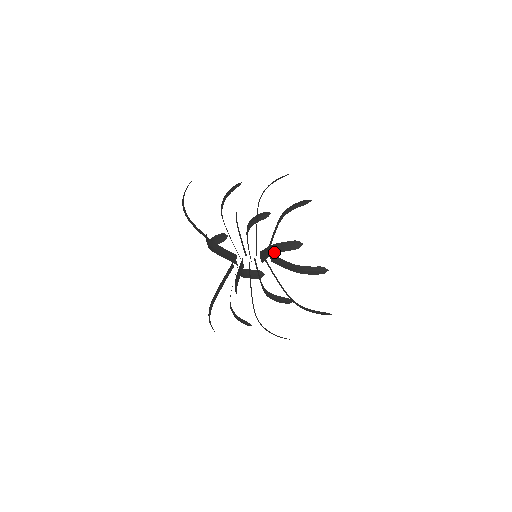
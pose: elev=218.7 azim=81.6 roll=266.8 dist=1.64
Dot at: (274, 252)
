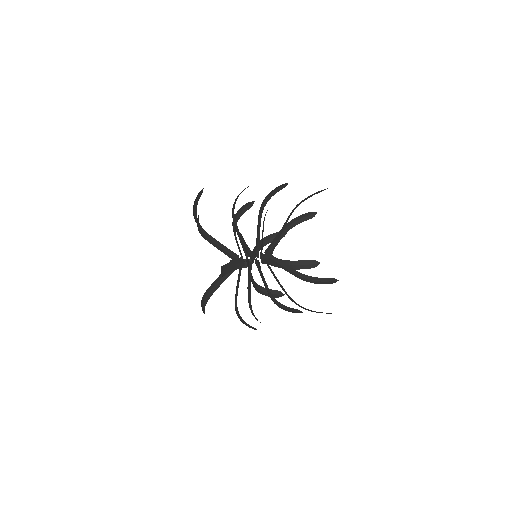
Dot at: occluded
